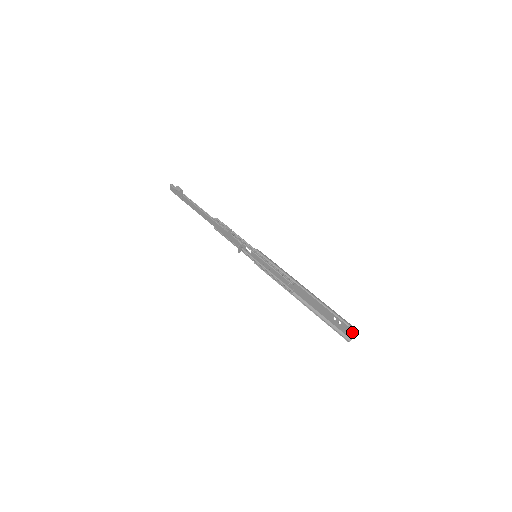
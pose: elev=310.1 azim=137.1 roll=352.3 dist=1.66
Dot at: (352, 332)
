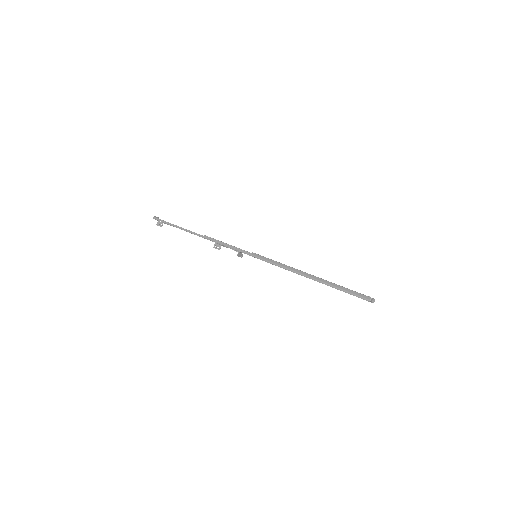
Dot at: (370, 299)
